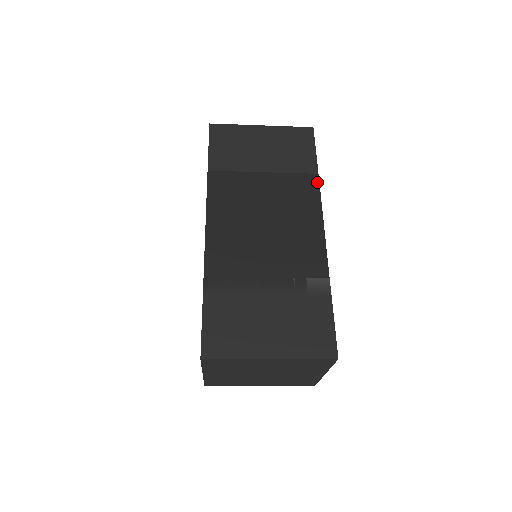
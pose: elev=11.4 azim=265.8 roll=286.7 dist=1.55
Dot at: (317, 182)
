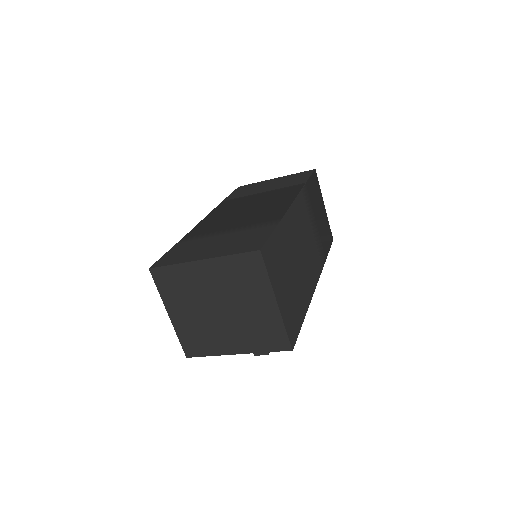
Dot at: (302, 186)
